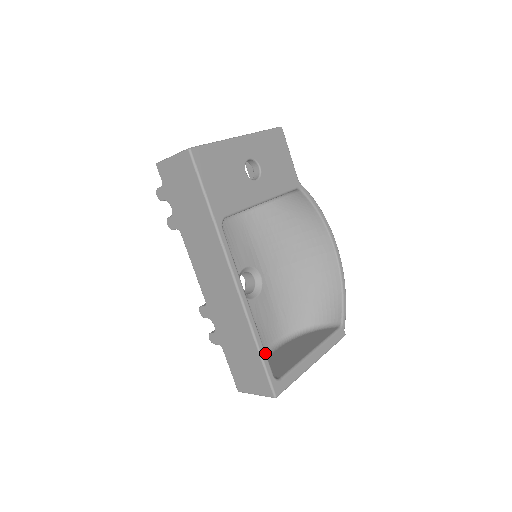
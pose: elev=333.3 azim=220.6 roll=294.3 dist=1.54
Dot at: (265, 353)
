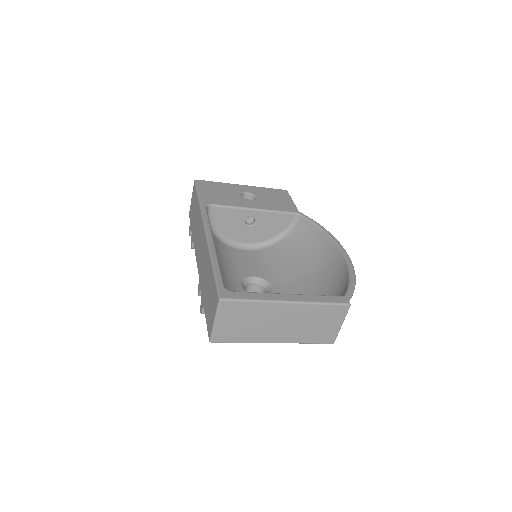
Dot at: (219, 269)
